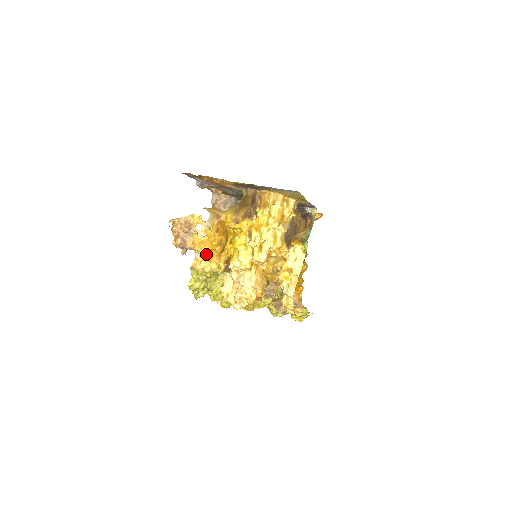
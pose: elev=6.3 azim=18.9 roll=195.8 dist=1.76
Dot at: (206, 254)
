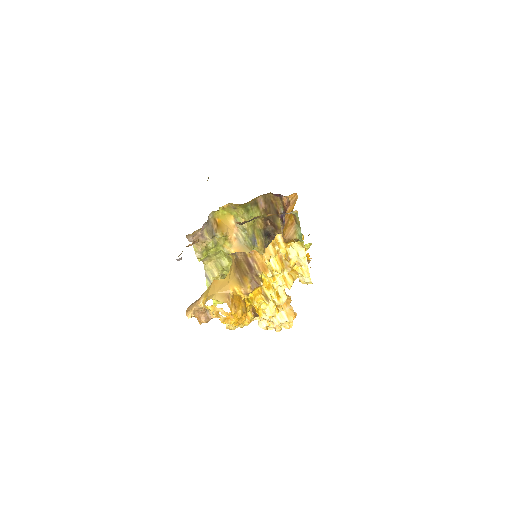
Dot at: (236, 324)
